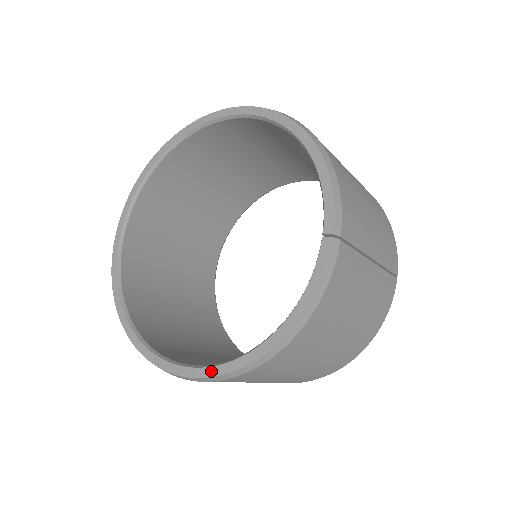
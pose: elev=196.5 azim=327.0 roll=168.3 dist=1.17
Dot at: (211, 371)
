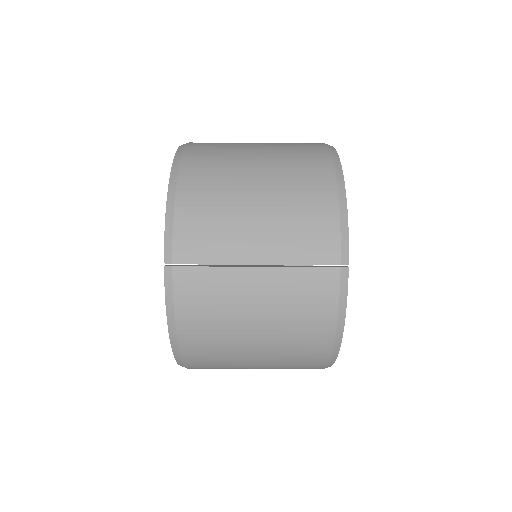
Dot at: occluded
